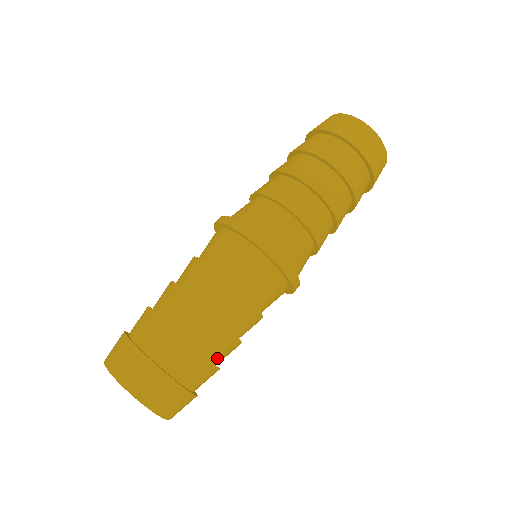
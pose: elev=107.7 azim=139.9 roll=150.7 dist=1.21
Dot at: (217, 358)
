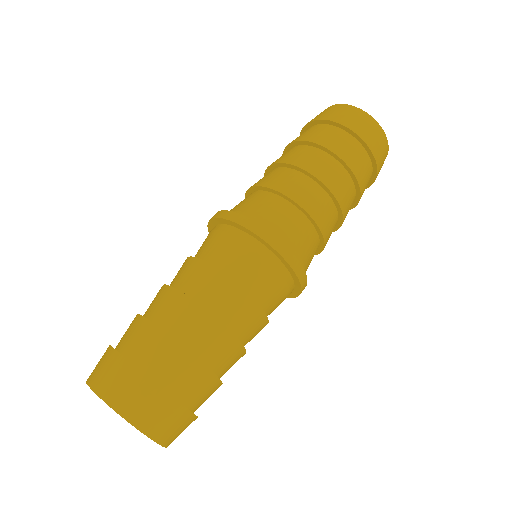
Dot at: occluded
